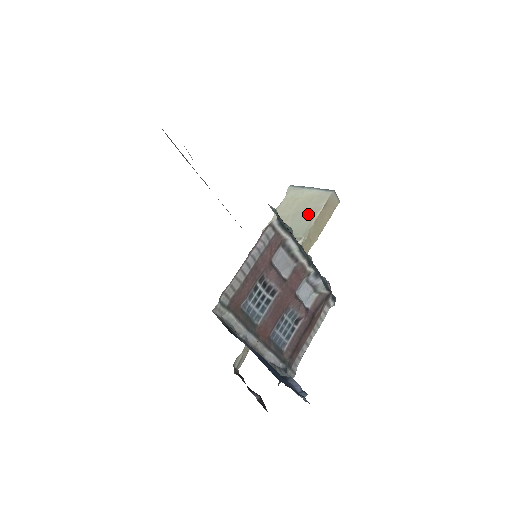
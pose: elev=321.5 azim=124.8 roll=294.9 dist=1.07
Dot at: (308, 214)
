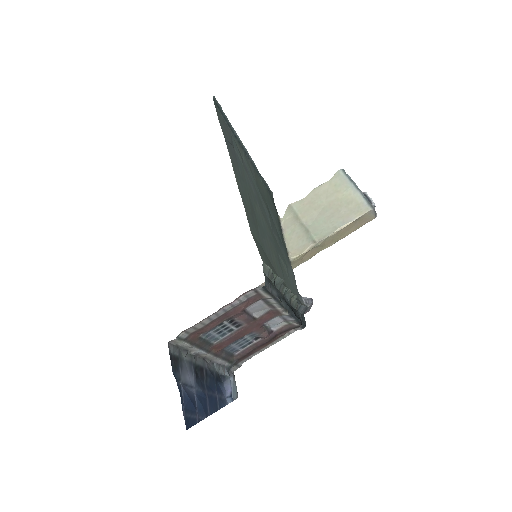
Dot at: (336, 219)
